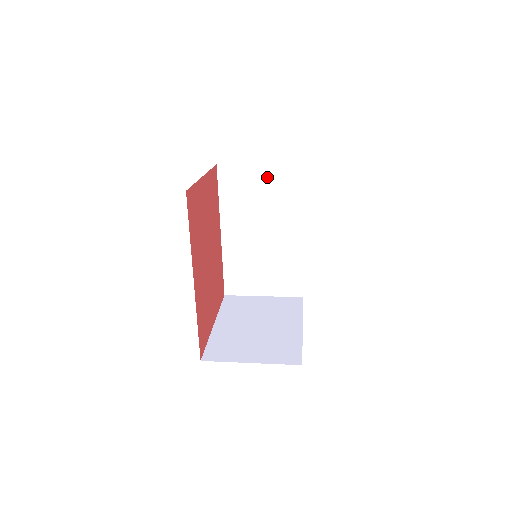
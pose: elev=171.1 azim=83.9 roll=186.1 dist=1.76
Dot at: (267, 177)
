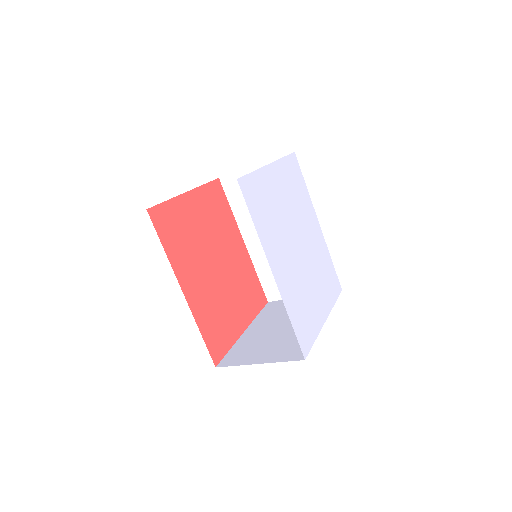
Dot at: occluded
